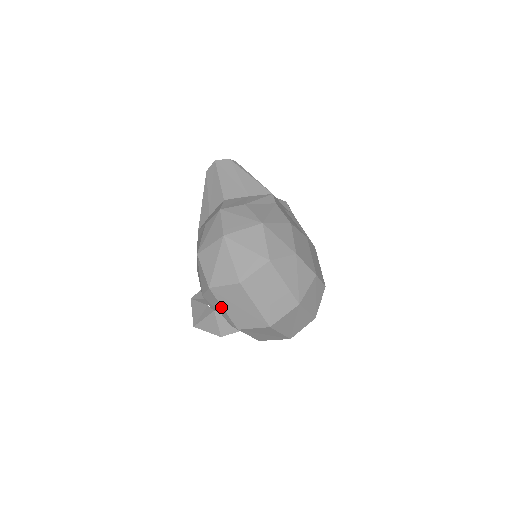
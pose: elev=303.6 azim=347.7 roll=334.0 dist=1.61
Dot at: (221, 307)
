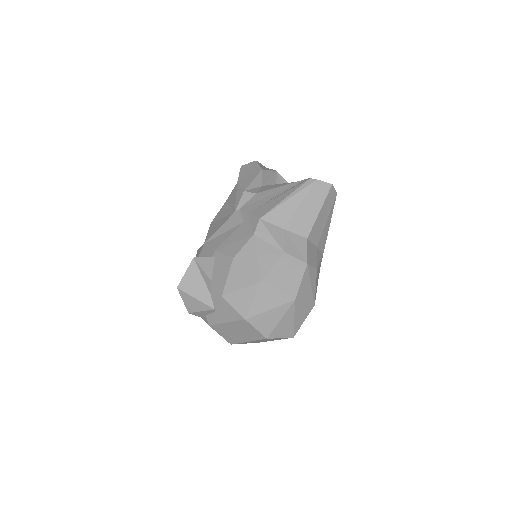
Dot at: (227, 320)
